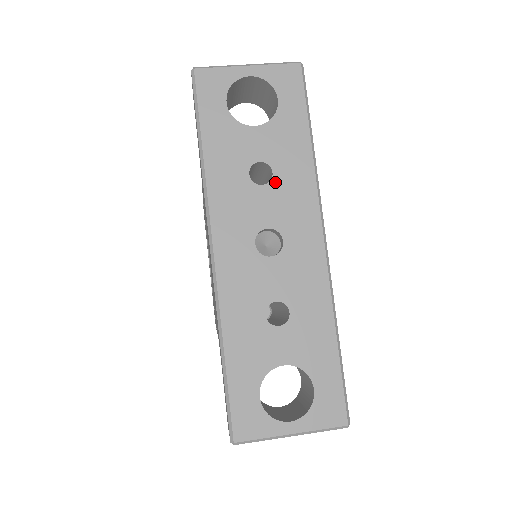
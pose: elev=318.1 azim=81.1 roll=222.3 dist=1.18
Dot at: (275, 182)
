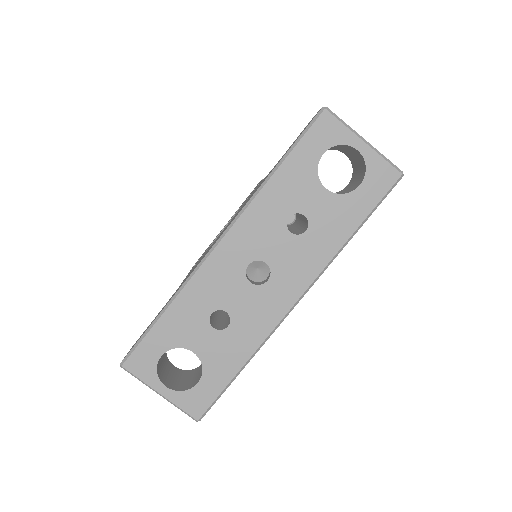
Dot at: (301, 238)
